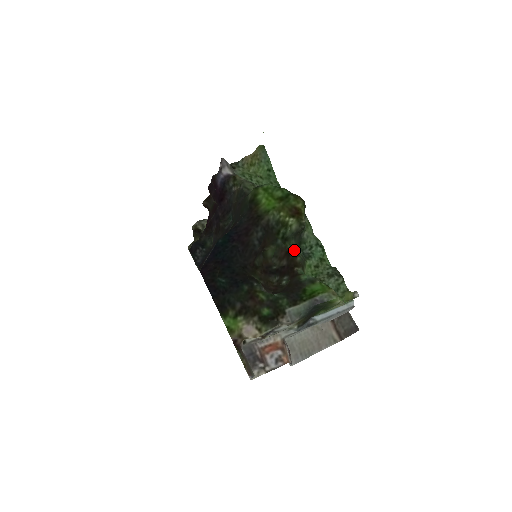
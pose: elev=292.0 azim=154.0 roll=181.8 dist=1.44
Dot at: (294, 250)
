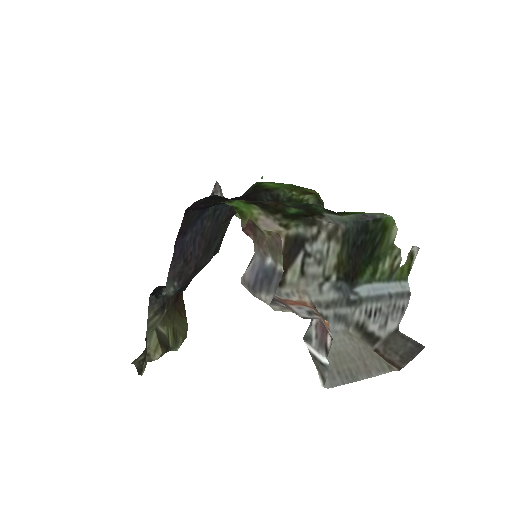
Dot at: occluded
